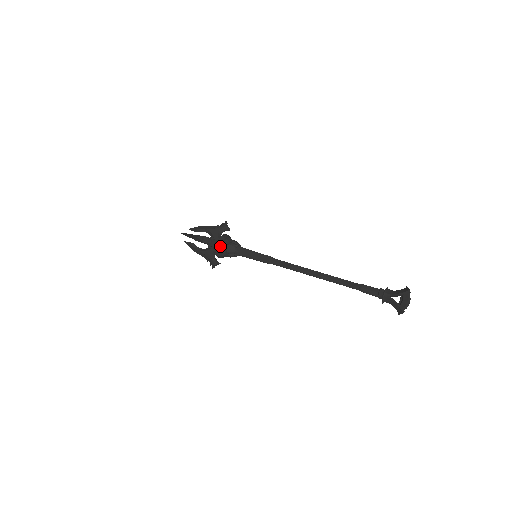
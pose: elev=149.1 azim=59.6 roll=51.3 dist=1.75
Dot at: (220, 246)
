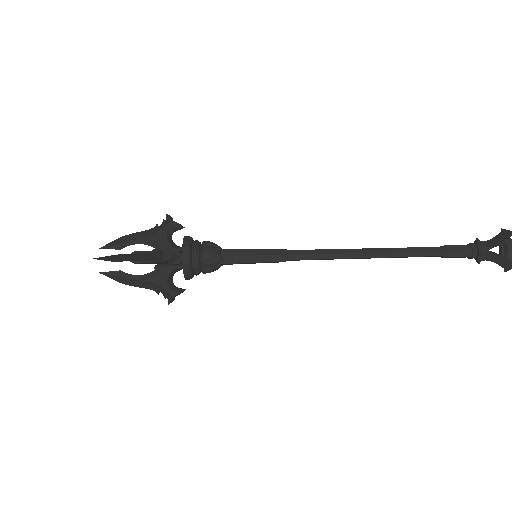
Dot at: (190, 258)
